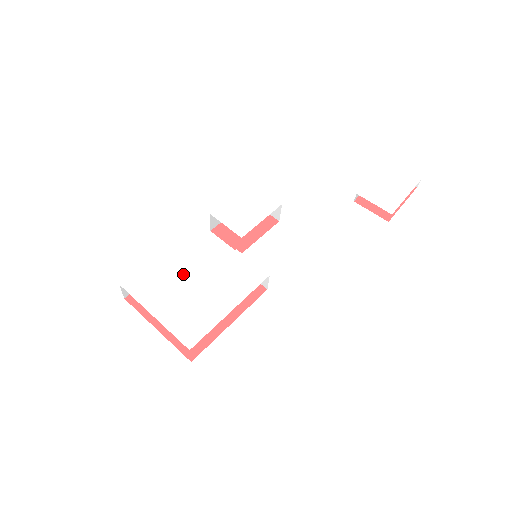
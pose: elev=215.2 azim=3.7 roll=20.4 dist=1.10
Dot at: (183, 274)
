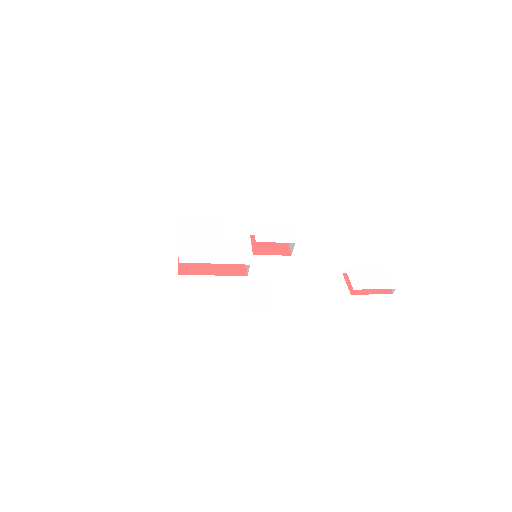
Dot at: (211, 235)
